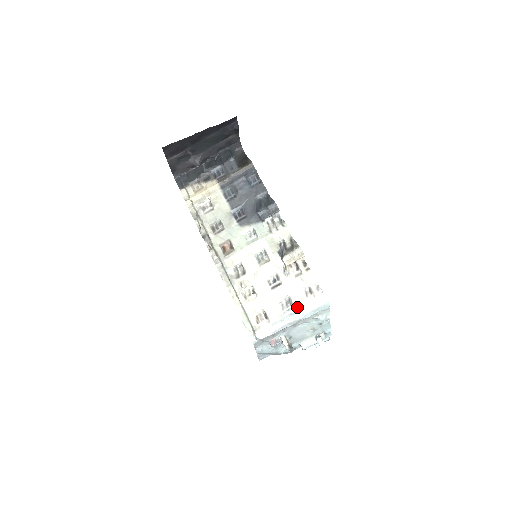
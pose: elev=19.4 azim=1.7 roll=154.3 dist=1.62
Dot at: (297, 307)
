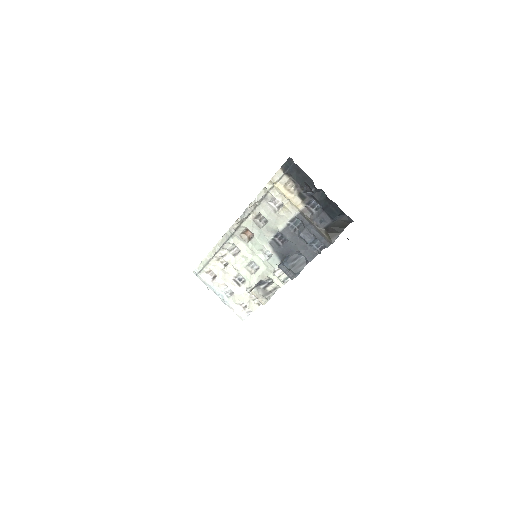
Dot at: (229, 300)
